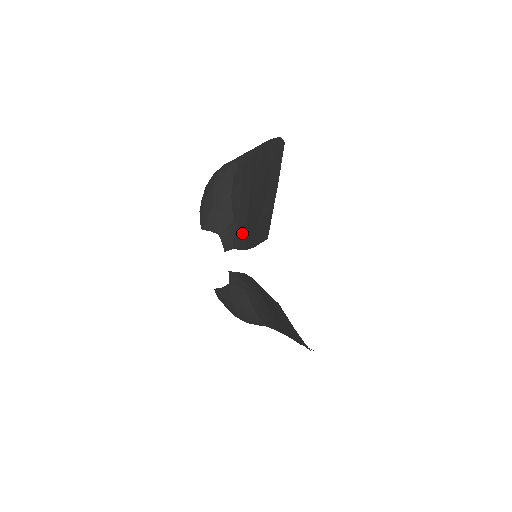
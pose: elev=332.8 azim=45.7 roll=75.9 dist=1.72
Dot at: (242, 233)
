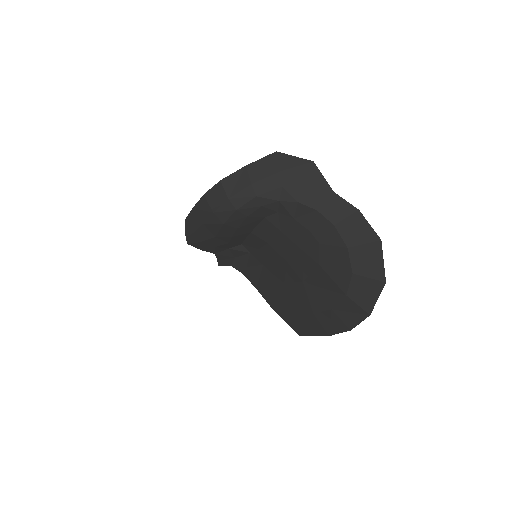
Dot at: (253, 267)
